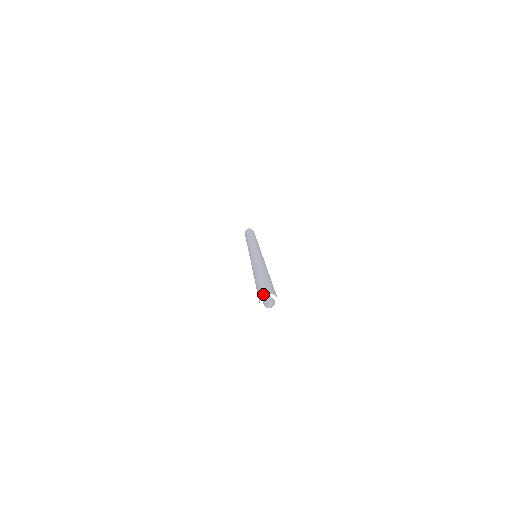
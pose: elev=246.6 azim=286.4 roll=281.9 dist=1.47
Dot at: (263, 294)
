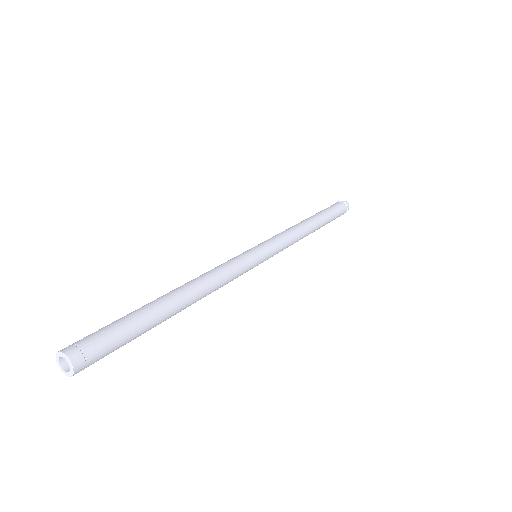
Dot at: (59, 354)
